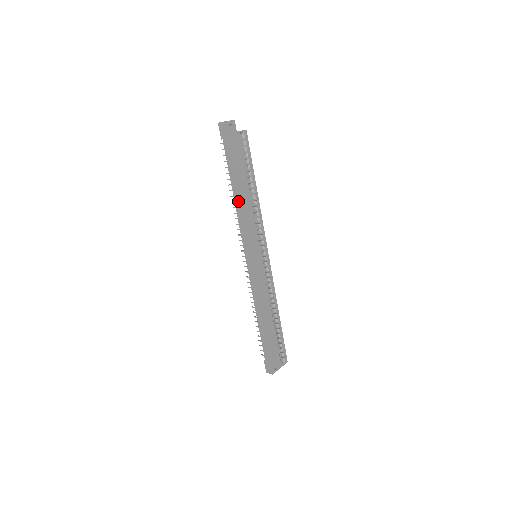
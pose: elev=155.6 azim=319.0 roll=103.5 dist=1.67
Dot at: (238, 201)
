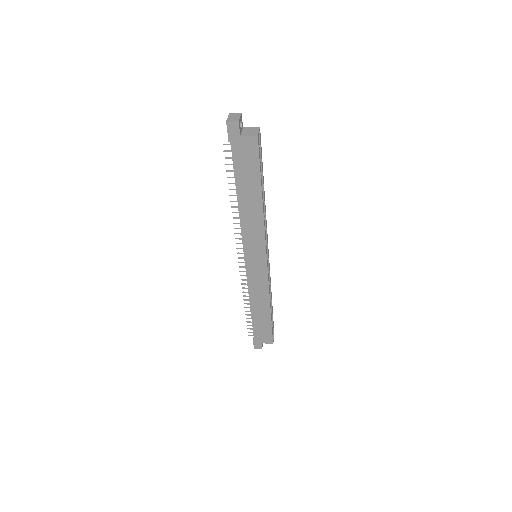
Dot at: (245, 208)
